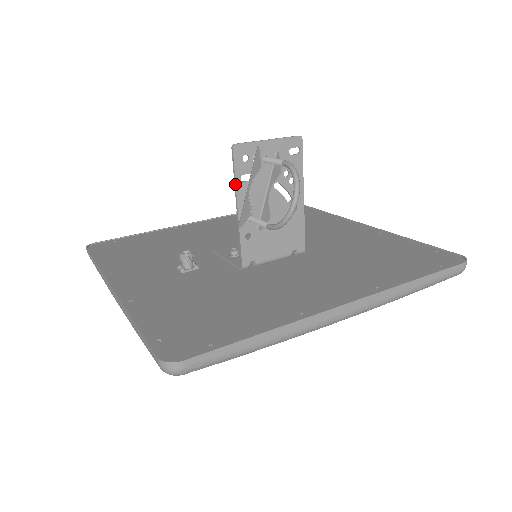
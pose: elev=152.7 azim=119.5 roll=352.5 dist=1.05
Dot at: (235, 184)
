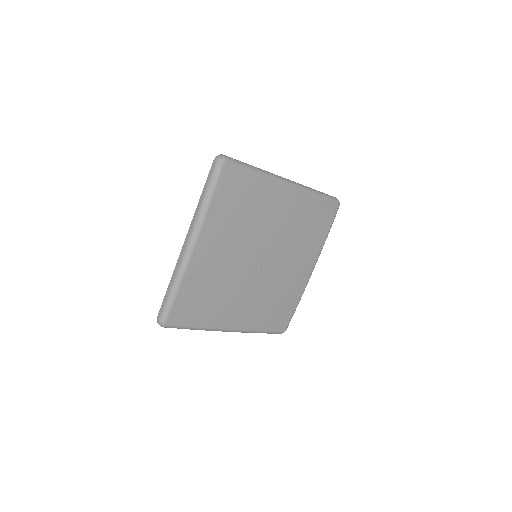
Dot at: occluded
